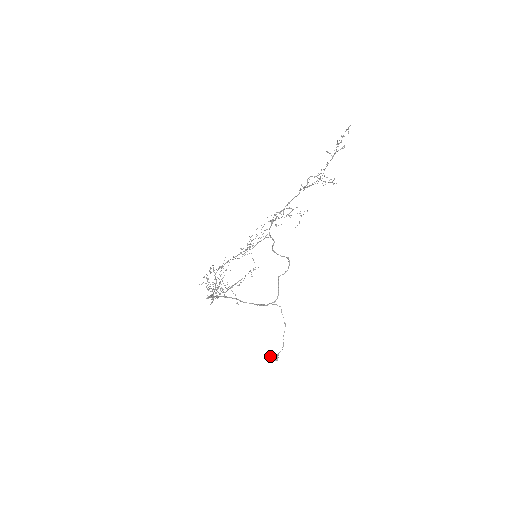
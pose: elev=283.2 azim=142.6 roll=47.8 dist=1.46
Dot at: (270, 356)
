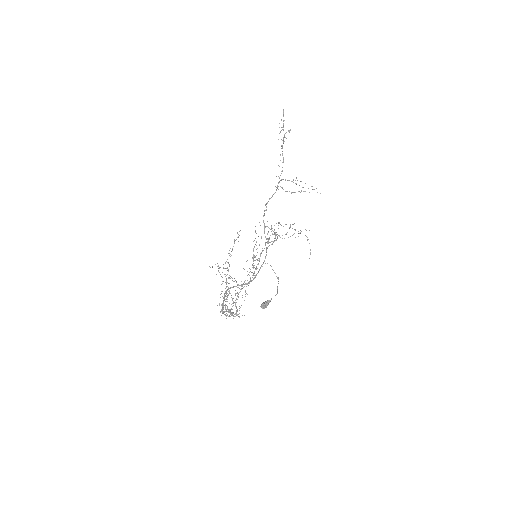
Dot at: (263, 302)
